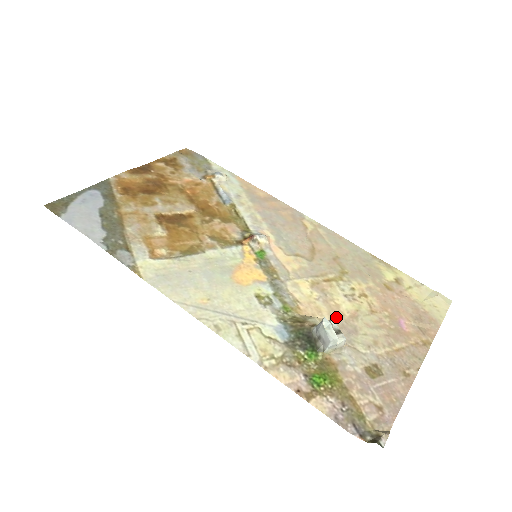
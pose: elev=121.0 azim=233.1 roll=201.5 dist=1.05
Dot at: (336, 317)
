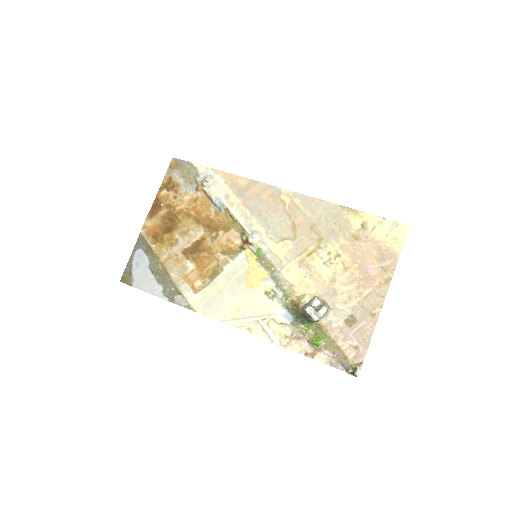
Dot at: (320, 287)
